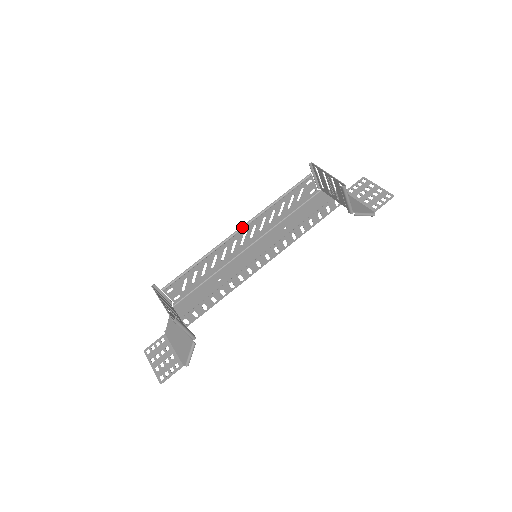
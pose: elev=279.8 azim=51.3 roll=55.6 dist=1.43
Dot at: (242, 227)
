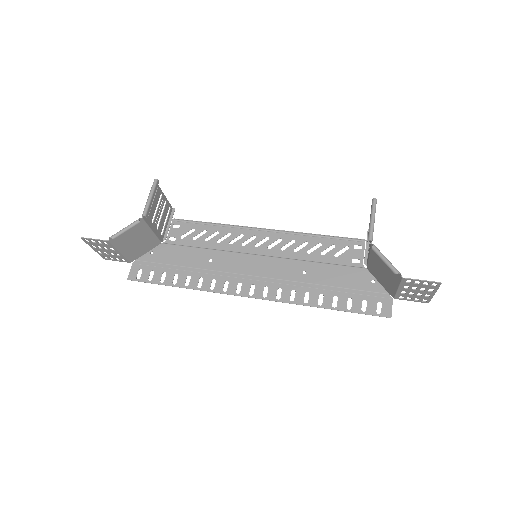
Dot at: (270, 229)
